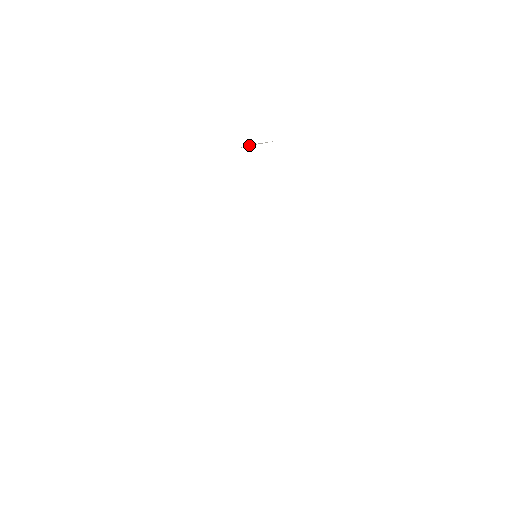
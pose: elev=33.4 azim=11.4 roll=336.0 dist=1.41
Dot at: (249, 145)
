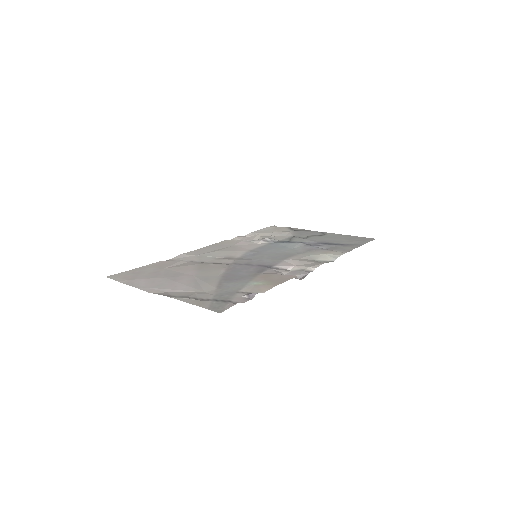
Dot at: (176, 298)
